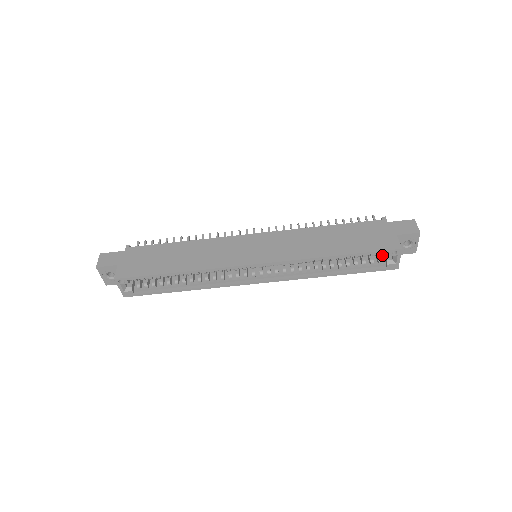
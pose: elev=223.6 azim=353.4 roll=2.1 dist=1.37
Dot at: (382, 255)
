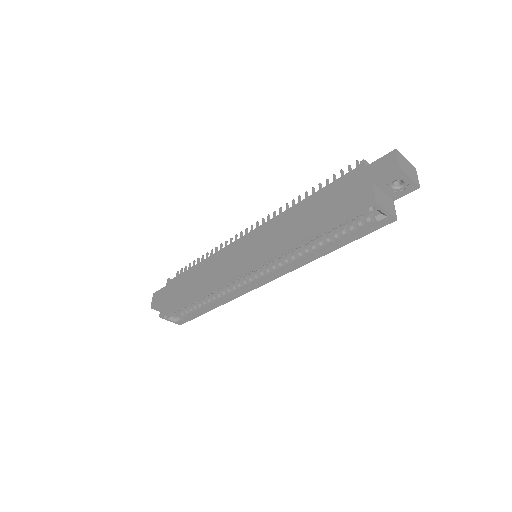
Dot at: occluded
